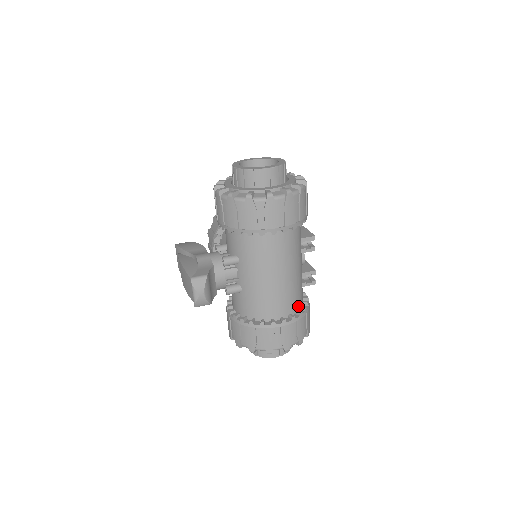
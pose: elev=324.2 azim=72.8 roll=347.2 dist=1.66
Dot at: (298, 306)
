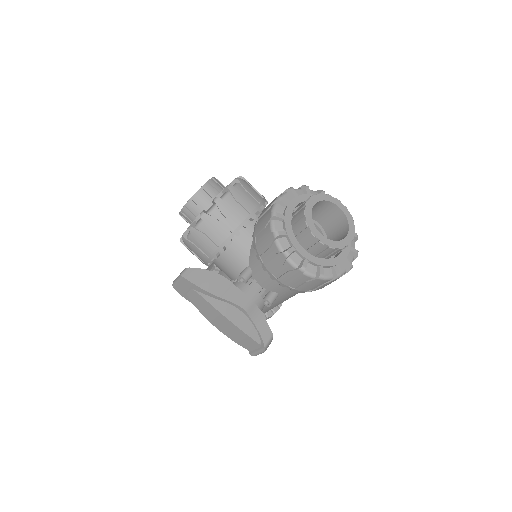
Dot at: occluded
